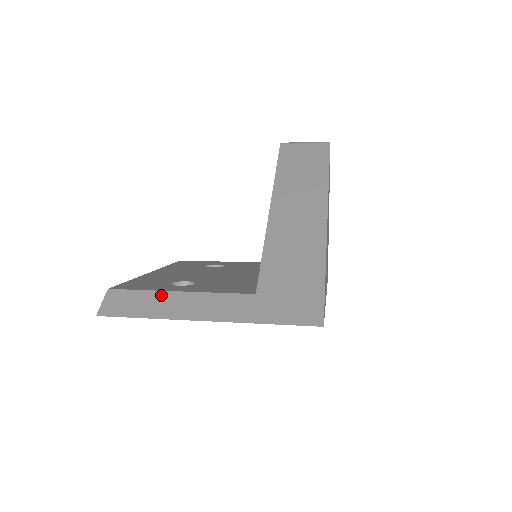
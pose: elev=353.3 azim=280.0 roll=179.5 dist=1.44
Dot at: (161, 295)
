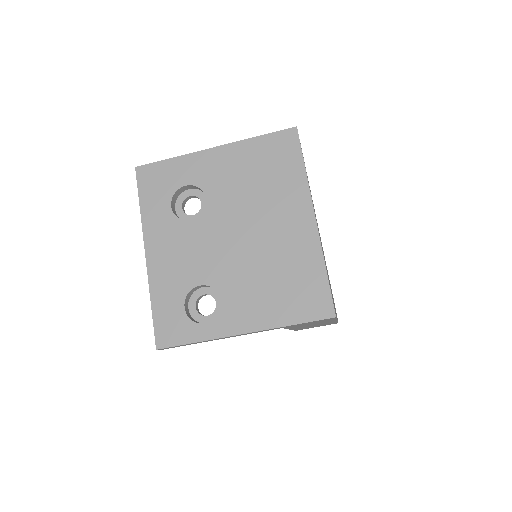
Dot at: occluded
